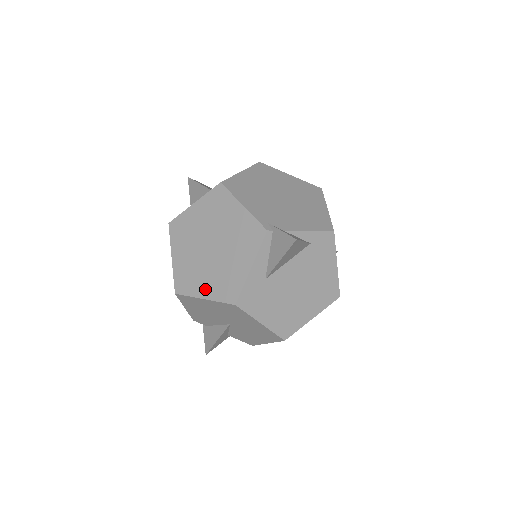
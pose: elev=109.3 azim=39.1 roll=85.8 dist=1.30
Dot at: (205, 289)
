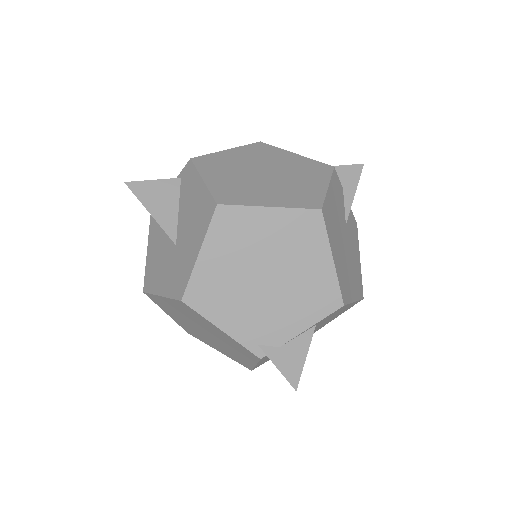
Dot at: (216, 348)
